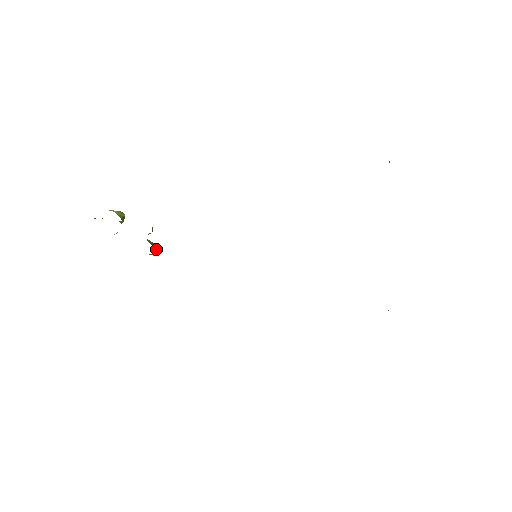
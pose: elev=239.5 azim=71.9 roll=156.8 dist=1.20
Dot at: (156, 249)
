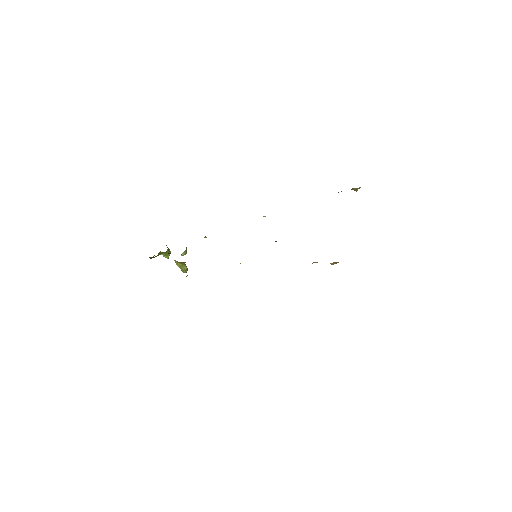
Dot at: occluded
